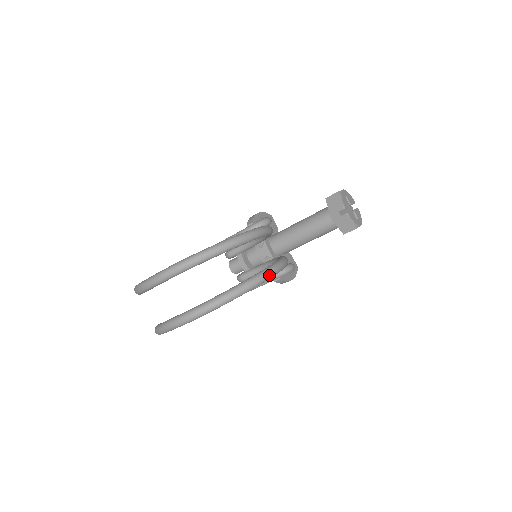
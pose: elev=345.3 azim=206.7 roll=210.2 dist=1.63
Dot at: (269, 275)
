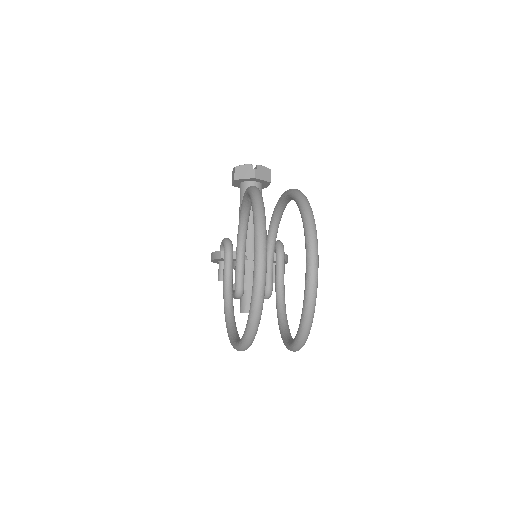
Dot at: occluded
